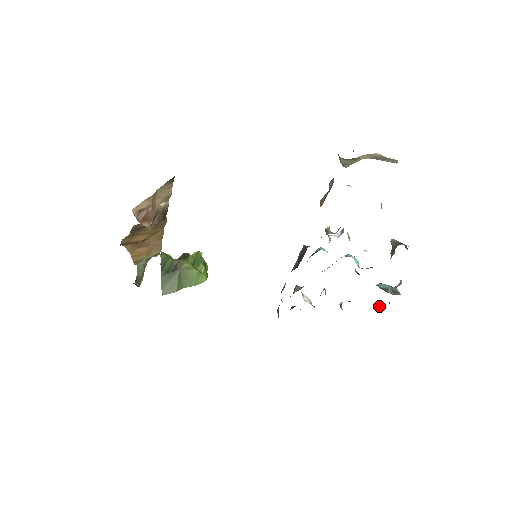
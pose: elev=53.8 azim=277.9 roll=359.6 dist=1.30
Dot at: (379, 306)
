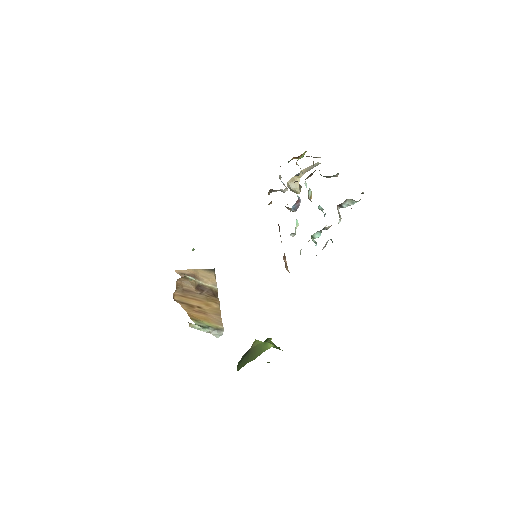
Dot at: occluded
